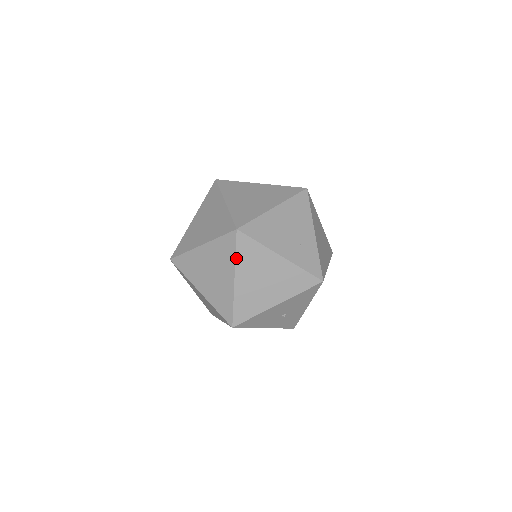
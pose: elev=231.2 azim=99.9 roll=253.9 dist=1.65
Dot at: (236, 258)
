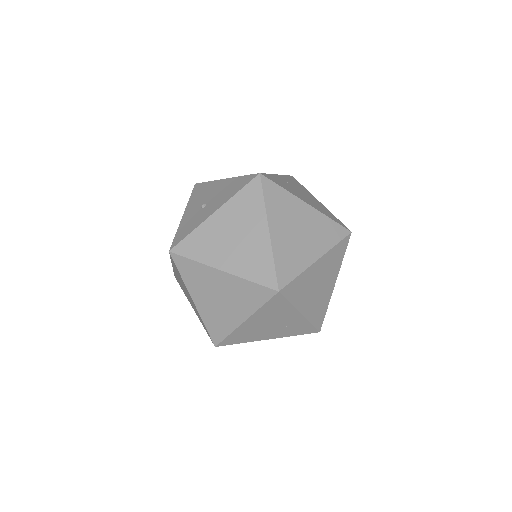
Dot at: occluded
